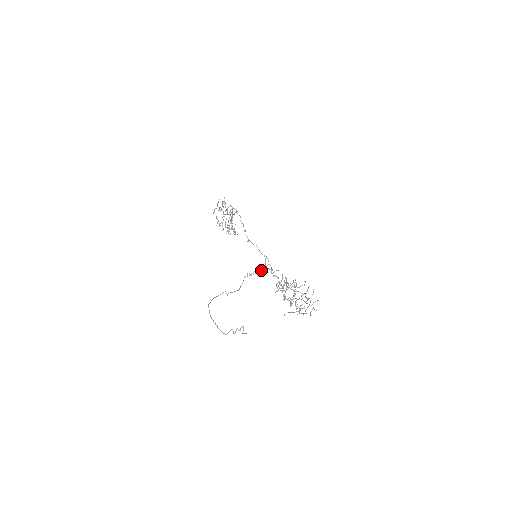
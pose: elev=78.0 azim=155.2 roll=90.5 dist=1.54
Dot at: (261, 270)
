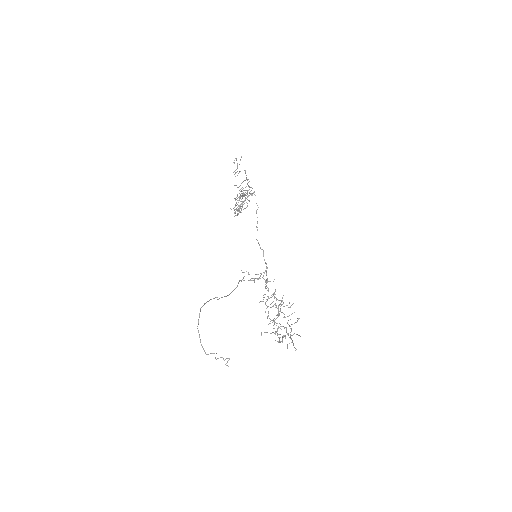
Dot at: (257, 278)
